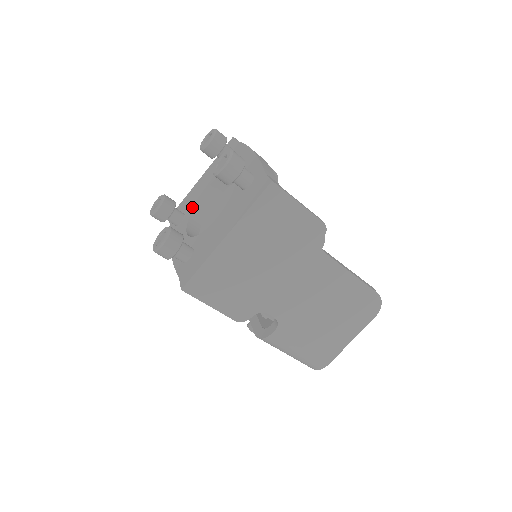
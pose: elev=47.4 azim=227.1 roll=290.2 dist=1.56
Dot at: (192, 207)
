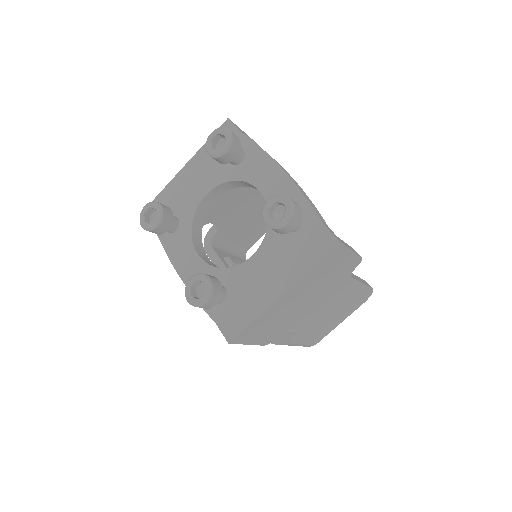
Dot at: (191, 214)
